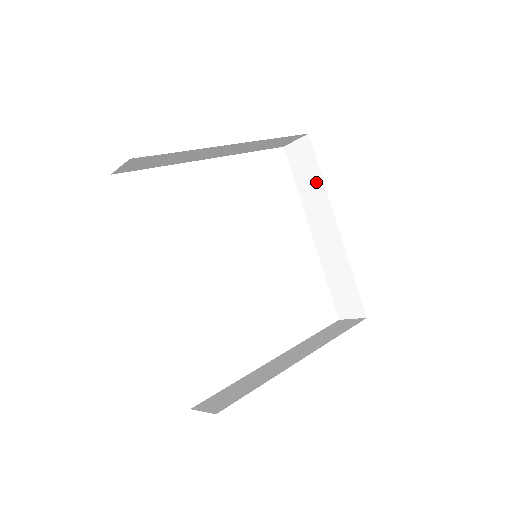
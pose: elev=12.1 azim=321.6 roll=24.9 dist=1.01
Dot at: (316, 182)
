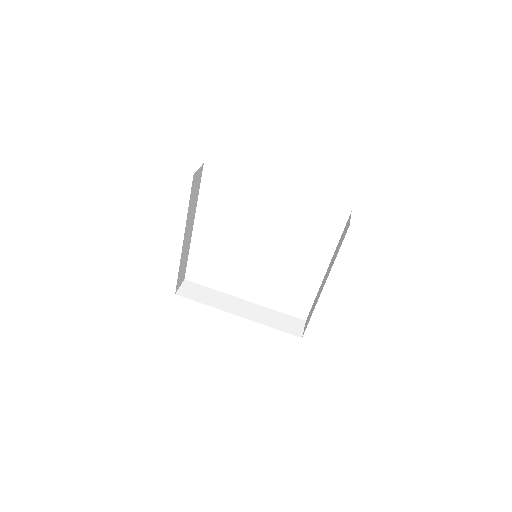
Dot at: occluded
